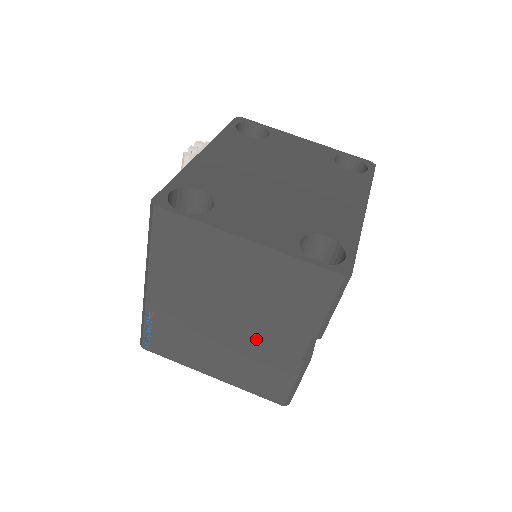
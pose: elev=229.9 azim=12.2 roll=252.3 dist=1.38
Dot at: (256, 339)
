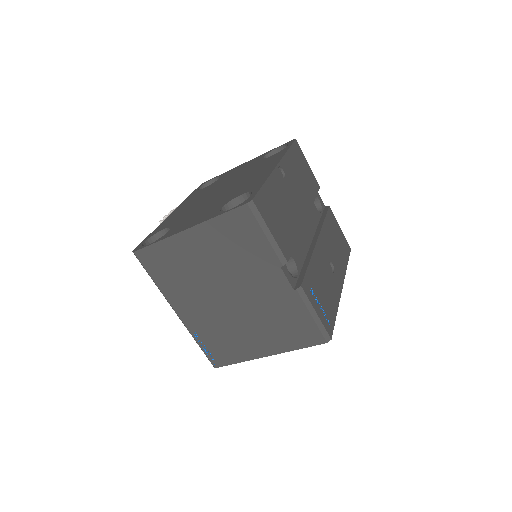
Dot at: (257, 298)
